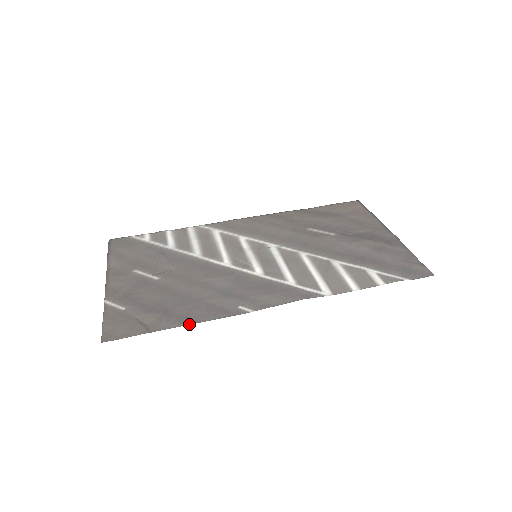
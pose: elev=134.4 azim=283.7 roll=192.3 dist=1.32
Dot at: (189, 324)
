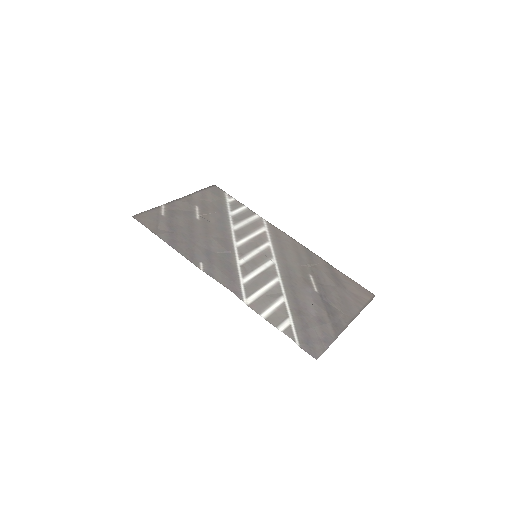
Dot at: (170, 245)
